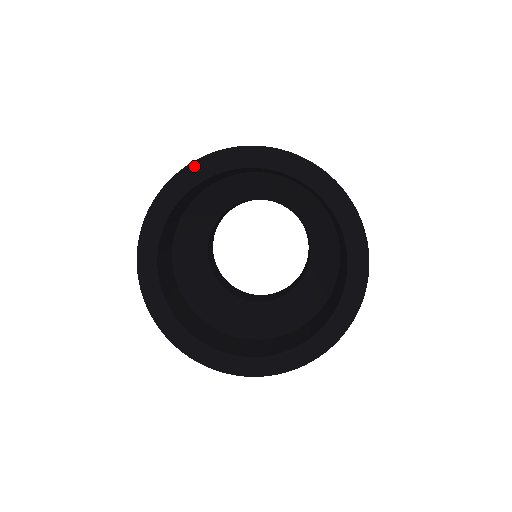
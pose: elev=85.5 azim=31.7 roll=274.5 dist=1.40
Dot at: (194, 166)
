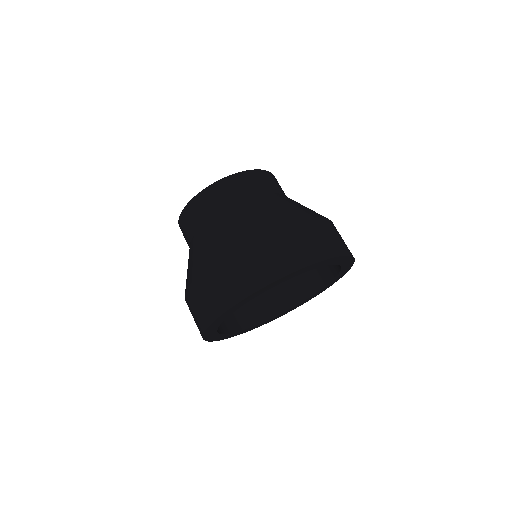
Dot at: (315, 265)
